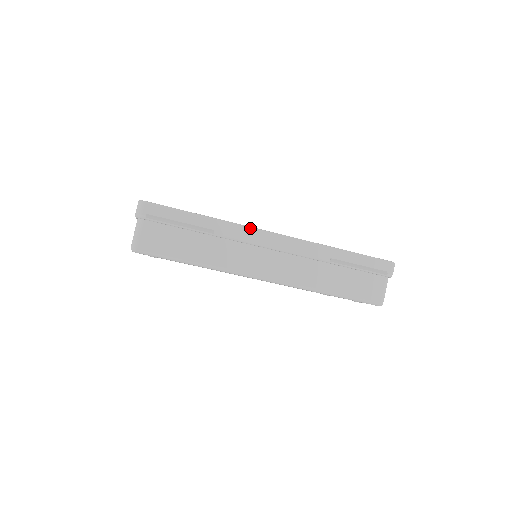
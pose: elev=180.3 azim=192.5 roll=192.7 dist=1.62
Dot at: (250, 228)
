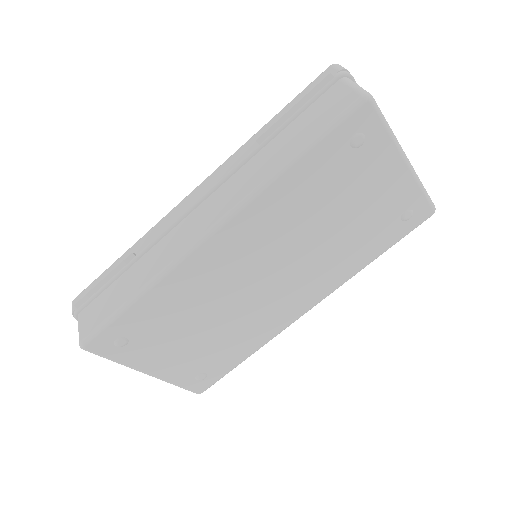
Dot at: (165, 216)
